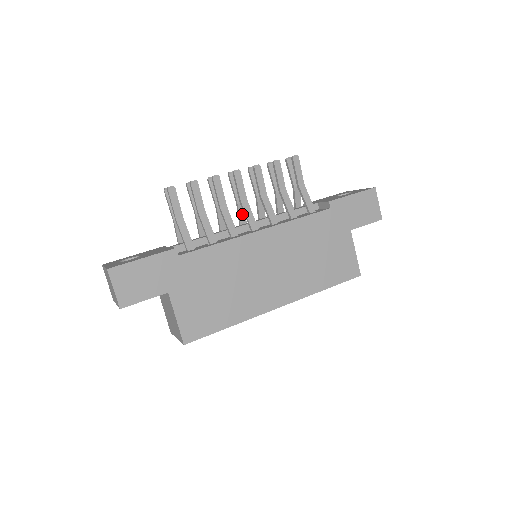
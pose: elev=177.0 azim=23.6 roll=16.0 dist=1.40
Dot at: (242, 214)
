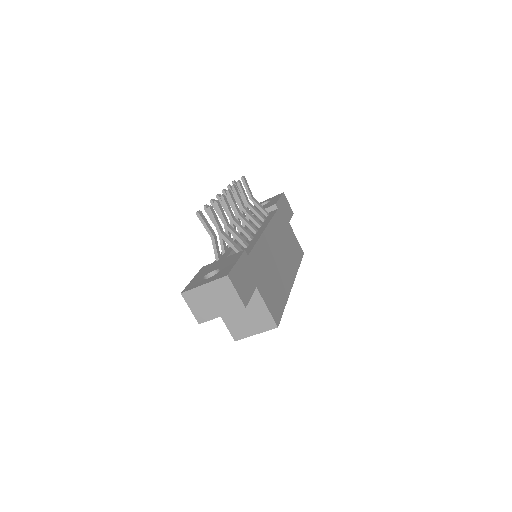
Dot at: (234, 227)
